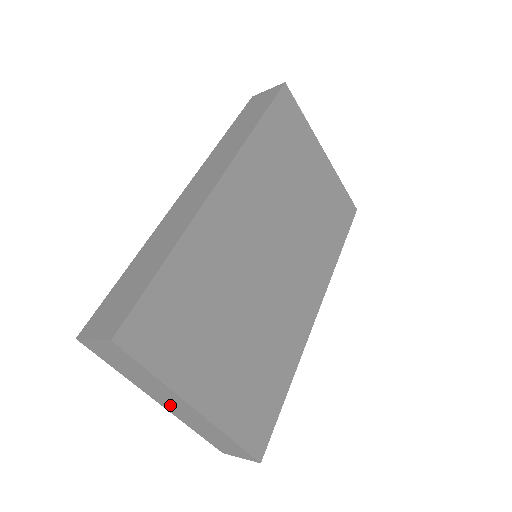
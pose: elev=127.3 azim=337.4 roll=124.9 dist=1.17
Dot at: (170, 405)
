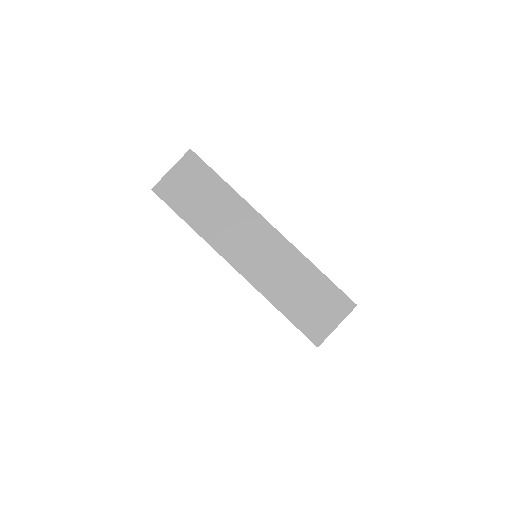
Dot at: (246, 253)
